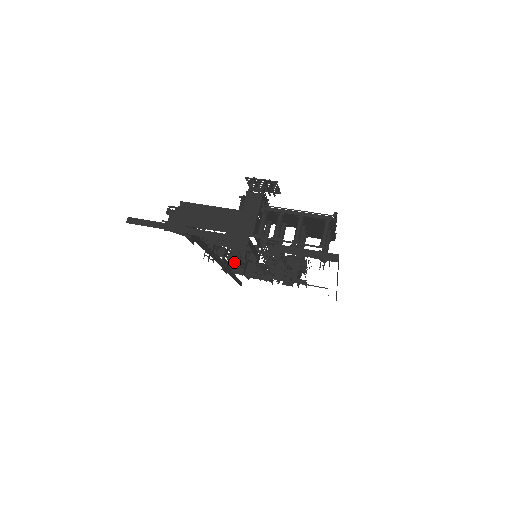
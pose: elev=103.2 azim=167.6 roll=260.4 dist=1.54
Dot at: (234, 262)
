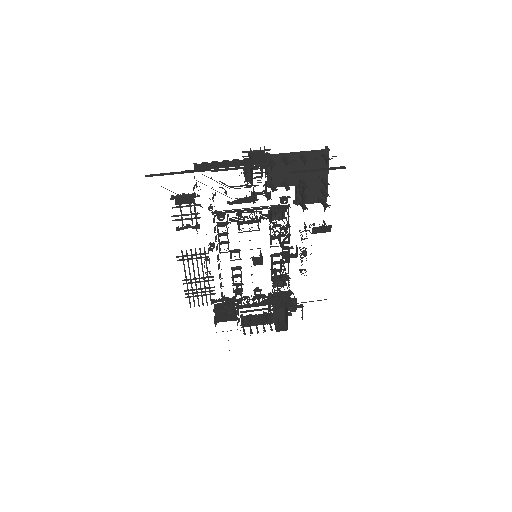
Dot at: (235, 268)
